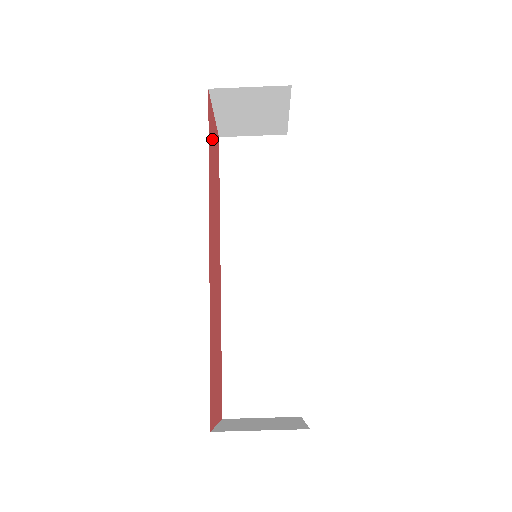
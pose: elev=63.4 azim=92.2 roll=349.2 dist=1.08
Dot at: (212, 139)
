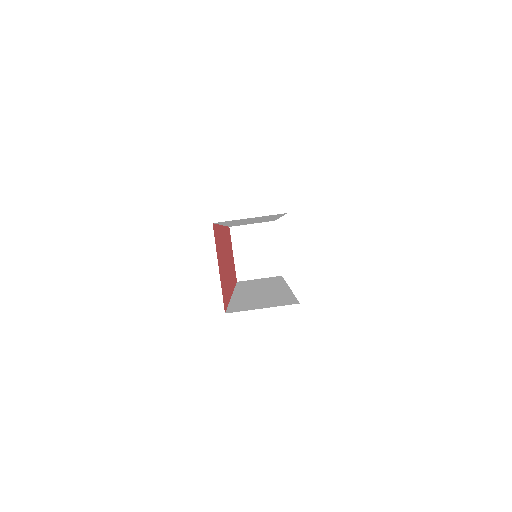
Dot at: (230, 245)
